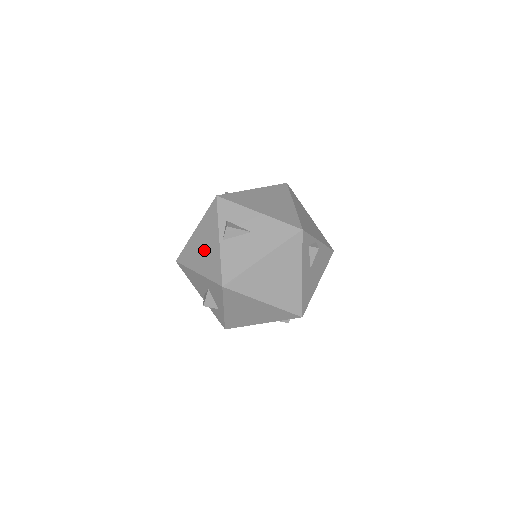
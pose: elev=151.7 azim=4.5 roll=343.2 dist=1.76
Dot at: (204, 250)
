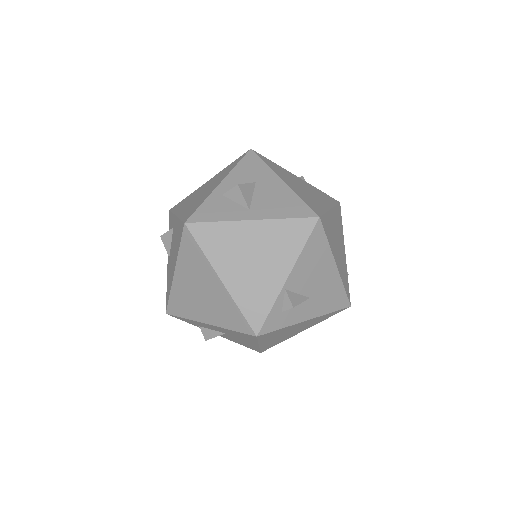
Dot at: occluded
